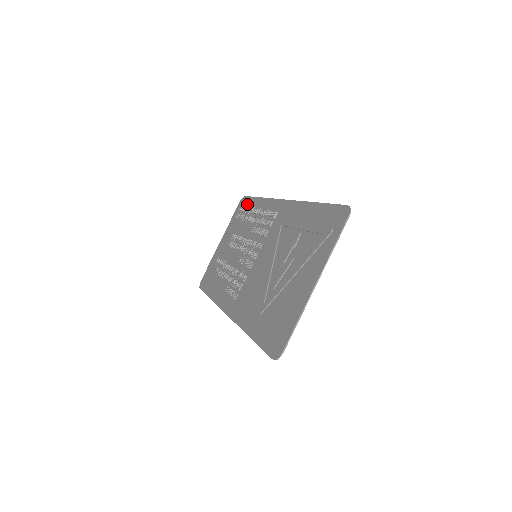
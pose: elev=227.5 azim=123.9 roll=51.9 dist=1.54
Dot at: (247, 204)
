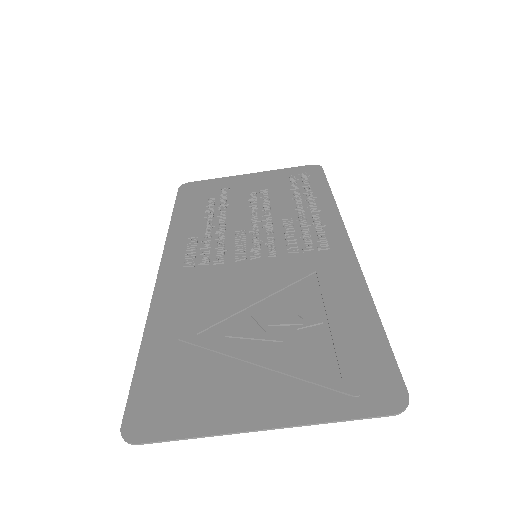
Dot at: (314, 180)
